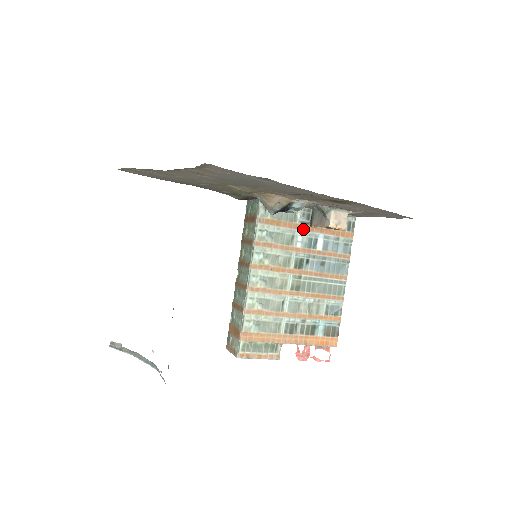
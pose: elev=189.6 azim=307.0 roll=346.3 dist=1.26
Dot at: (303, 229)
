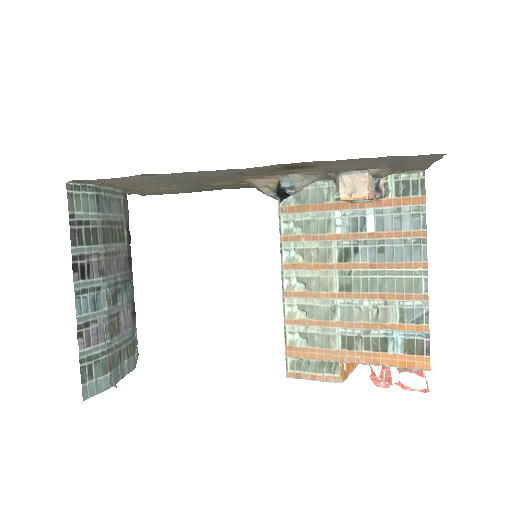
Dot at: (340, 208)
